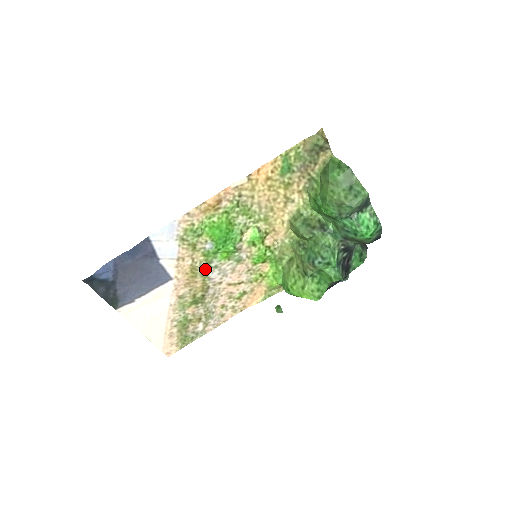
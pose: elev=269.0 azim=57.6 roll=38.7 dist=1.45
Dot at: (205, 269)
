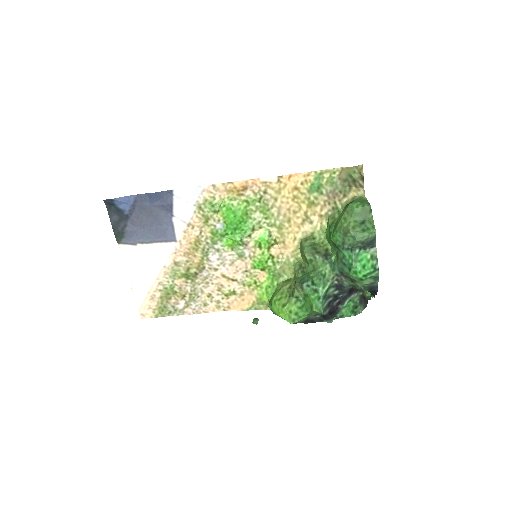
Dot at: (208, 247)
